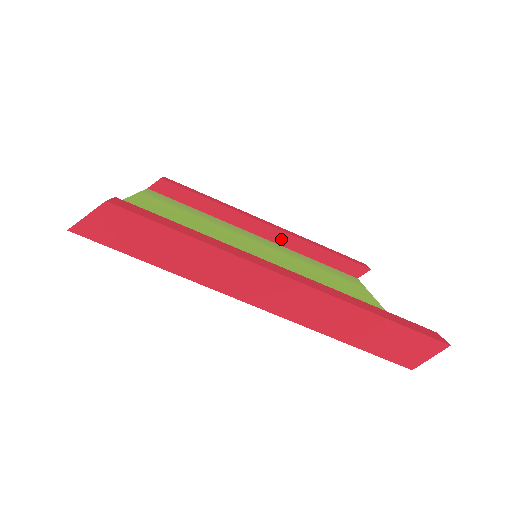
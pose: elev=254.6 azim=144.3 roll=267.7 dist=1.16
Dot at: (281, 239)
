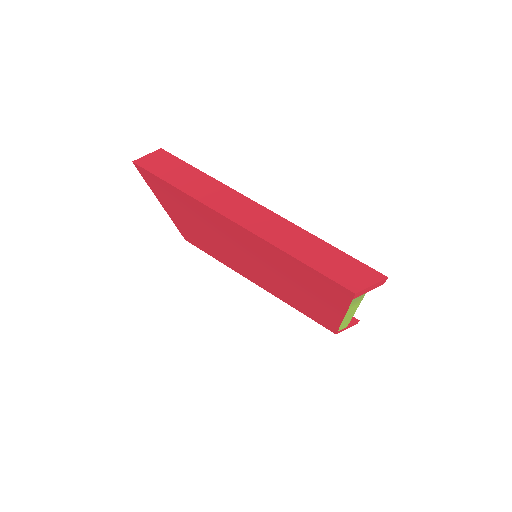
Dot at: occluded
